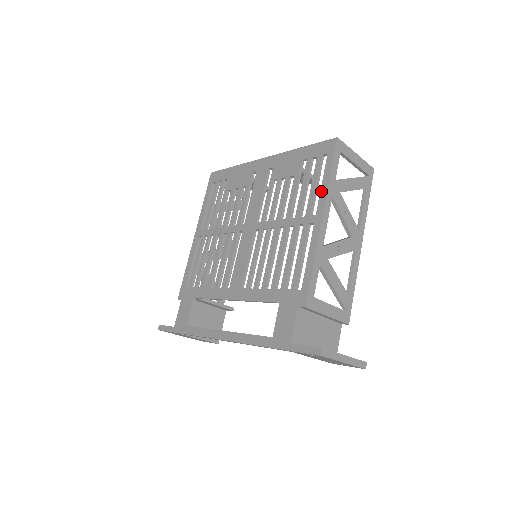
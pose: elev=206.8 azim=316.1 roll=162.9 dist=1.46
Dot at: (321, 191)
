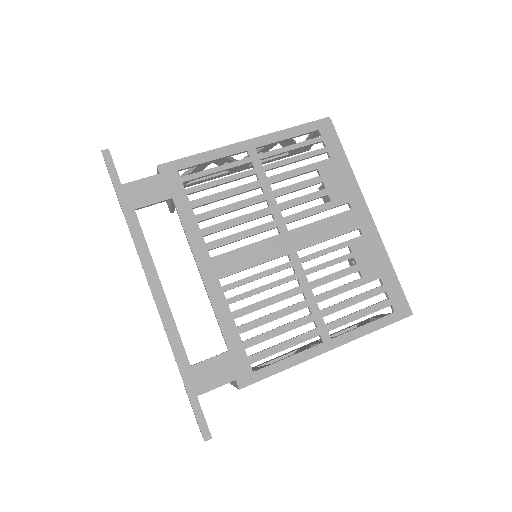
Dot at: (356, 330)
